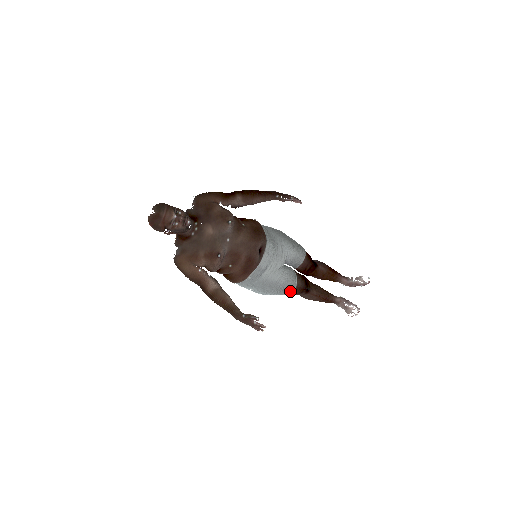
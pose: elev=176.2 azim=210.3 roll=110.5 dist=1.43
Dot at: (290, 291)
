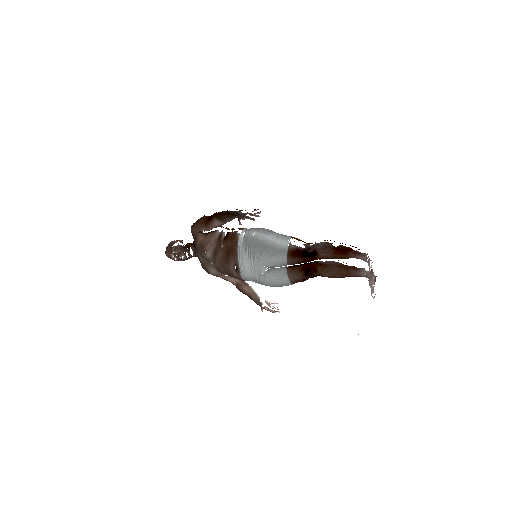
Dot at: (287, 285)
